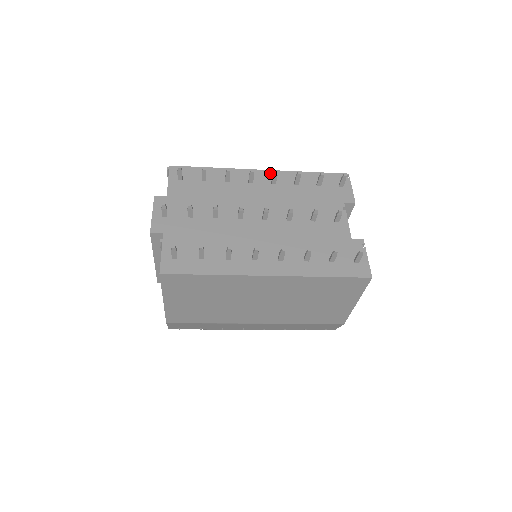
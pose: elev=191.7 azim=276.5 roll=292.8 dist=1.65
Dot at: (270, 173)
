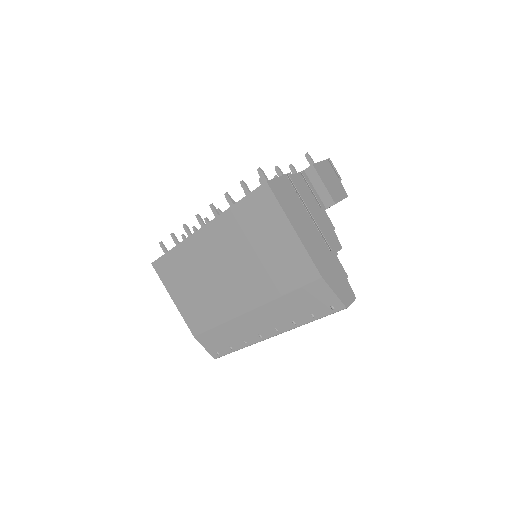
Dot at: occluded
